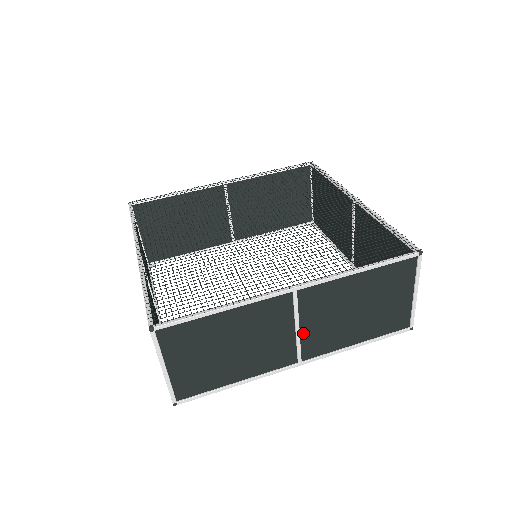
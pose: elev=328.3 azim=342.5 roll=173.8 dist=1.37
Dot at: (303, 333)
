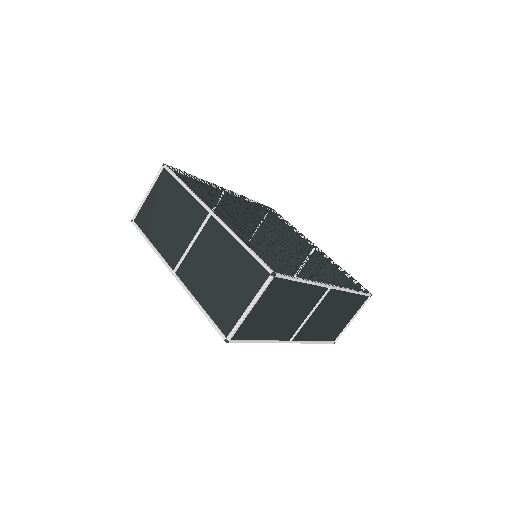
Dot at: (191, 252)
